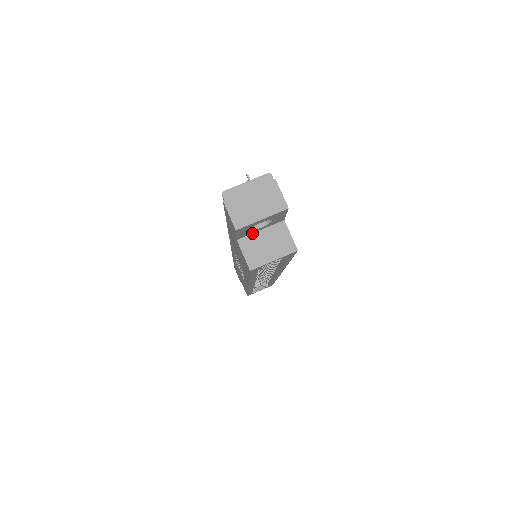
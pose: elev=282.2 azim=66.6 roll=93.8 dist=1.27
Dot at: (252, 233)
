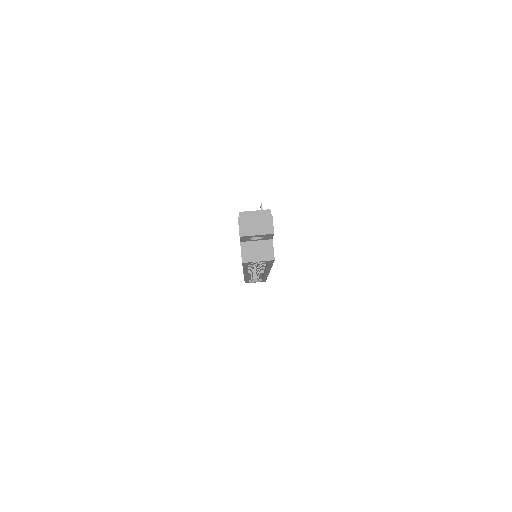
Dot at: (251, 241)
